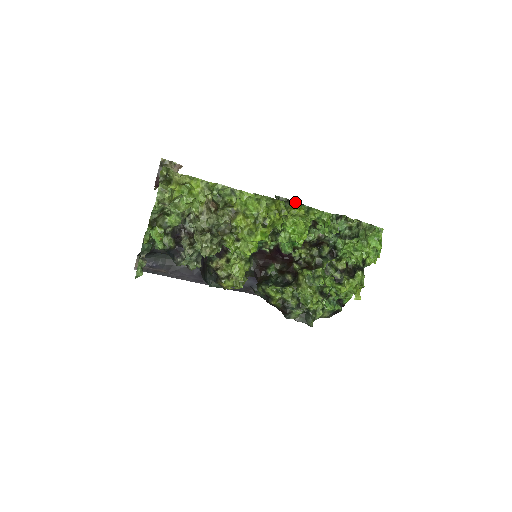
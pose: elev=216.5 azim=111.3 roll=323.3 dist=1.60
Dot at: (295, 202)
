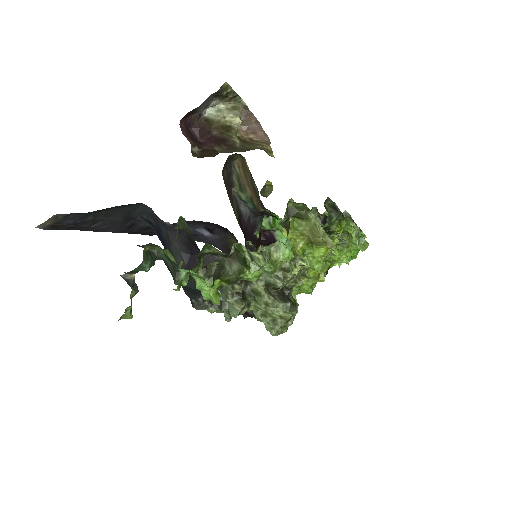
Dot at: occluded
